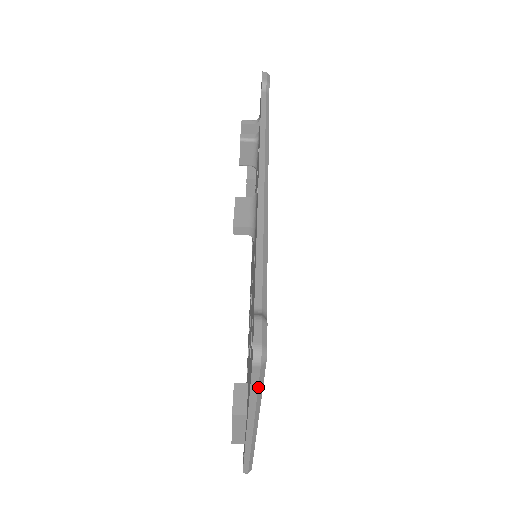
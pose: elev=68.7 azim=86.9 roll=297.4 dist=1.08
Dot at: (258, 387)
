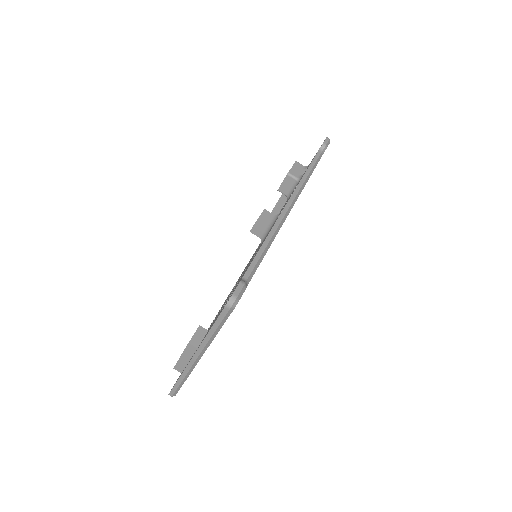
Dot at: (220, 324)
